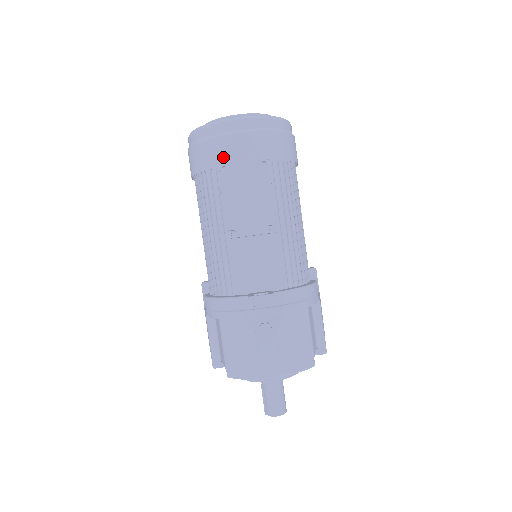
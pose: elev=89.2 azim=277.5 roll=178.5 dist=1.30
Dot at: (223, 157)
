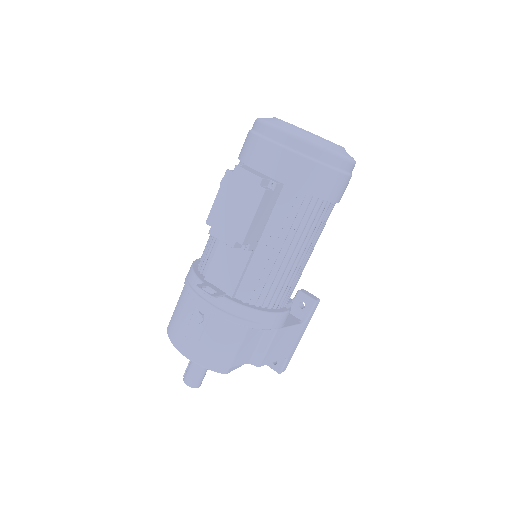
Dot at: (253, 158)
